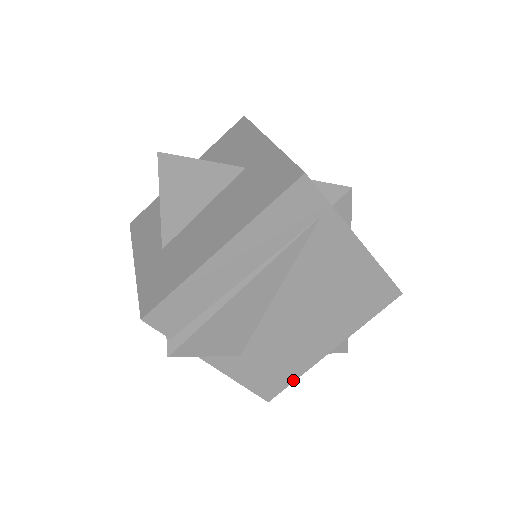
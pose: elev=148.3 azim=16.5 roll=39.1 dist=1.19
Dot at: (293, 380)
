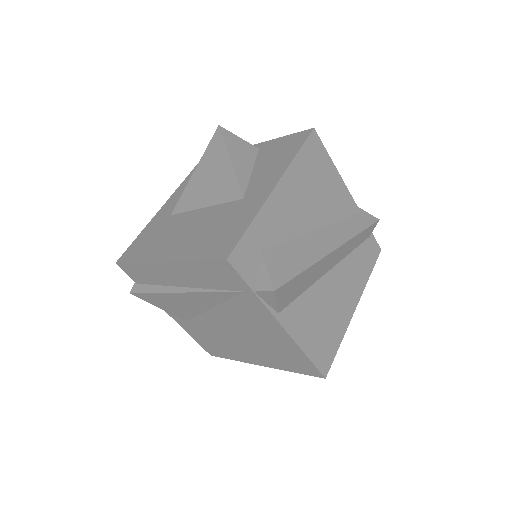
Dot at: (229, 358)
